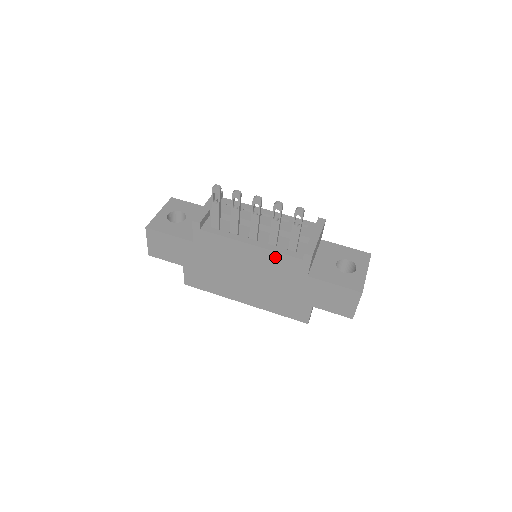
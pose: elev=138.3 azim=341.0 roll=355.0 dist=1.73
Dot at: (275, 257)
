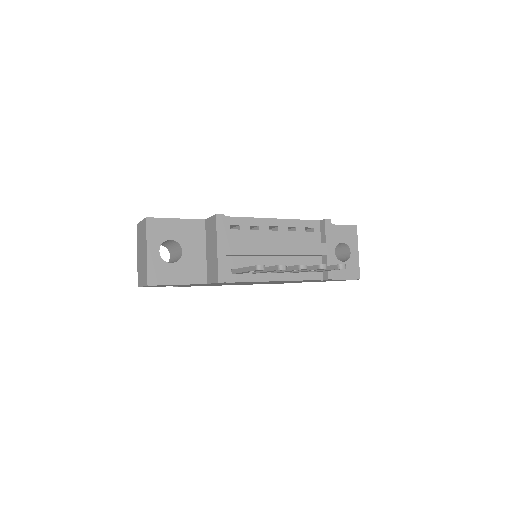
Dot at: occluded
